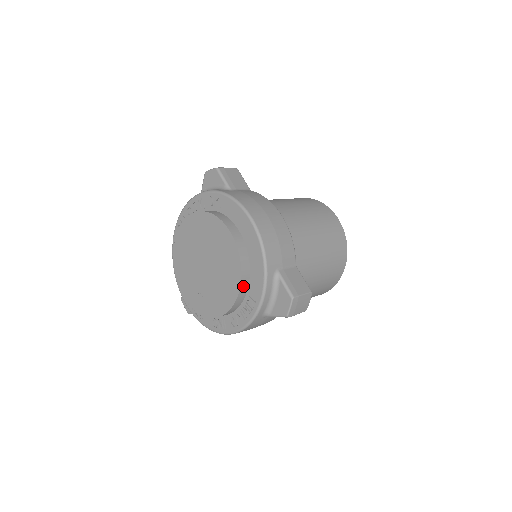
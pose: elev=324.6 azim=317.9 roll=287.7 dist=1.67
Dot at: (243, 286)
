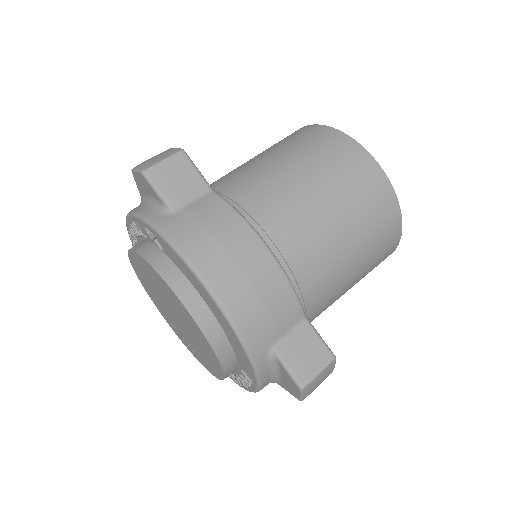
Dot at: (228, 365)
